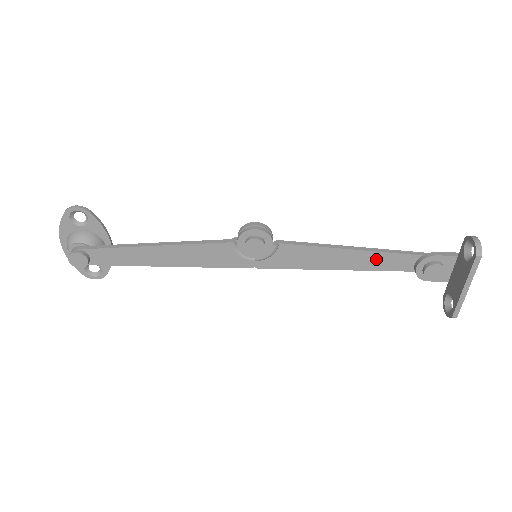
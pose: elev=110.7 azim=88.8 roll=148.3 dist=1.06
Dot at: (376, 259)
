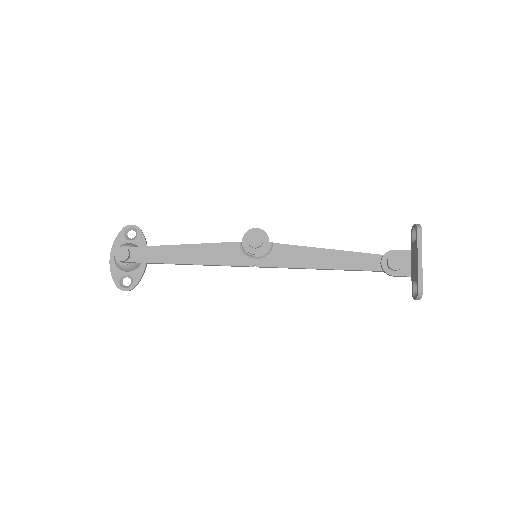
Dot at: (349, 258)
